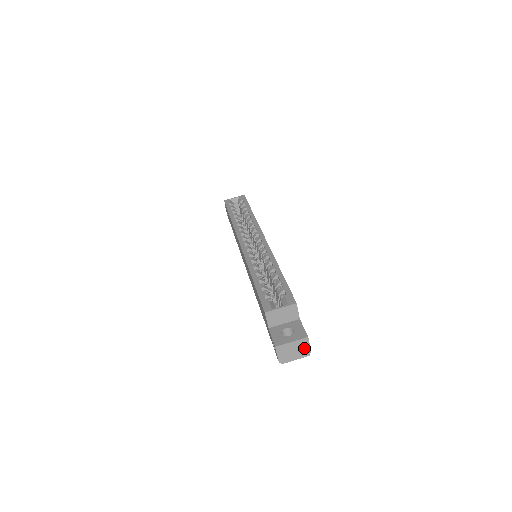
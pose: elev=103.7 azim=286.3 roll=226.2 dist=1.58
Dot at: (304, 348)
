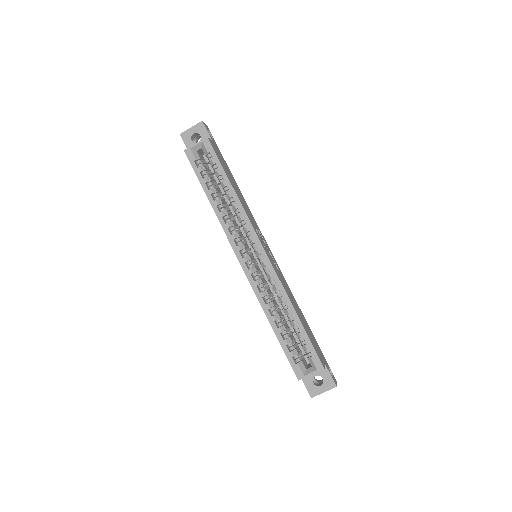
Dot at: occluded
